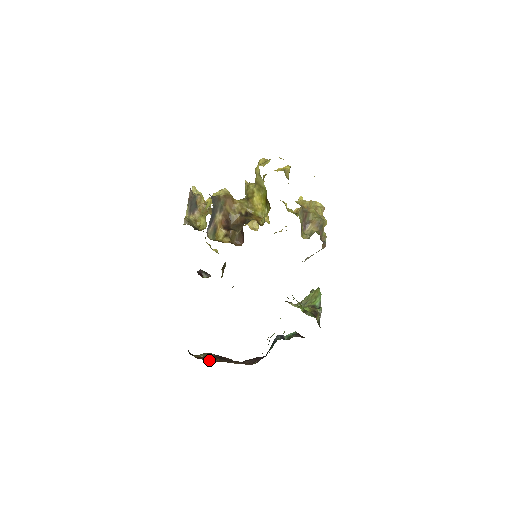
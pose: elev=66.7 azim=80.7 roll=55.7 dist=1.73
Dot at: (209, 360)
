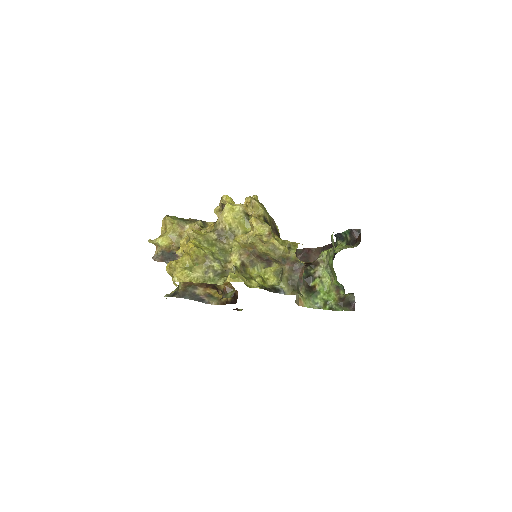
Dot at: occluded
